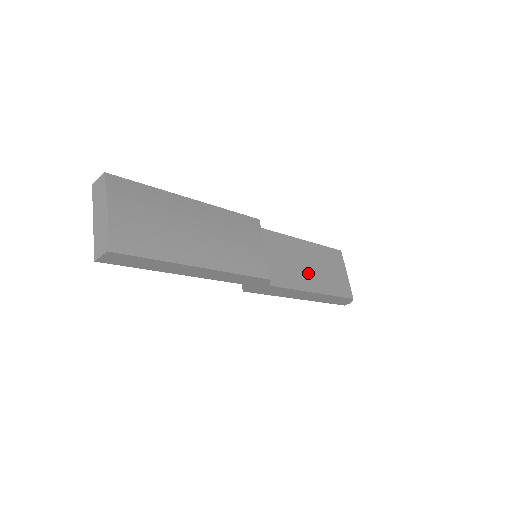
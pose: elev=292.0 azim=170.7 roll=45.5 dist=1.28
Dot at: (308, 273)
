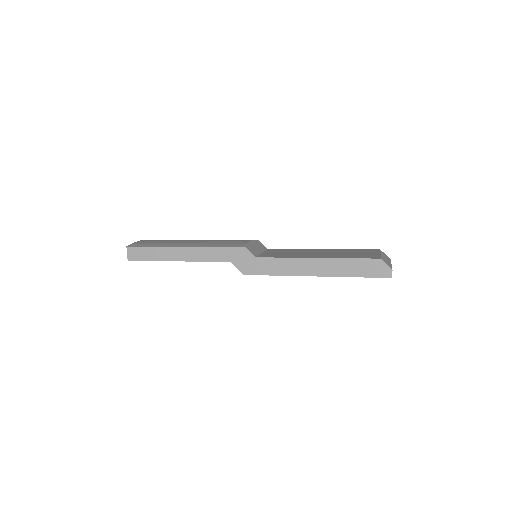
Dot at: occluded
